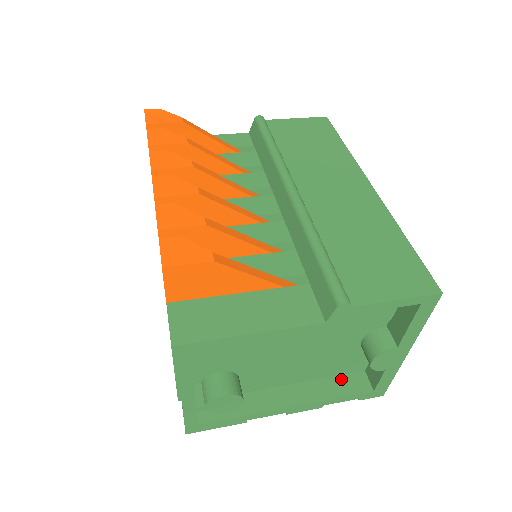
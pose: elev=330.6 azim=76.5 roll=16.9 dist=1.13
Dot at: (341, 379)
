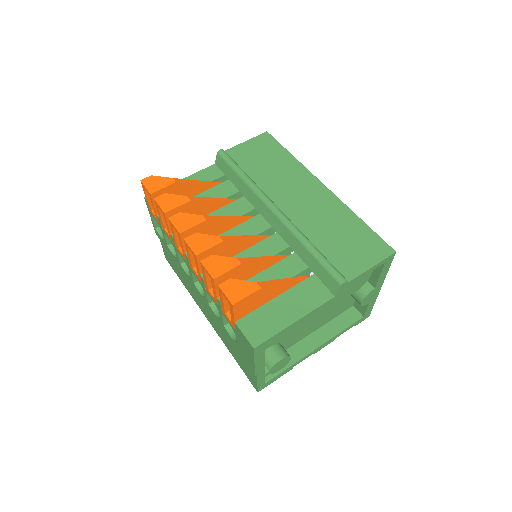
Dot at: (341, 317)
